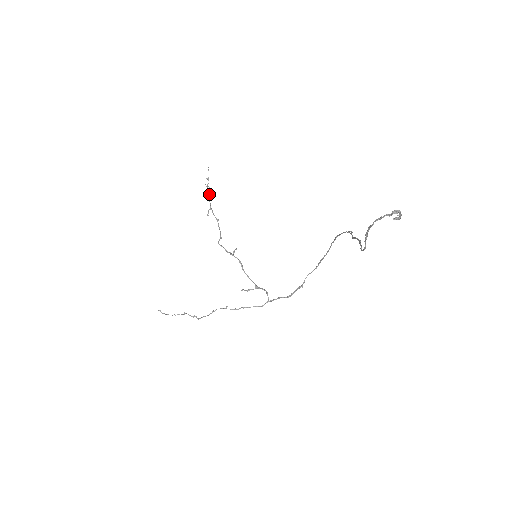
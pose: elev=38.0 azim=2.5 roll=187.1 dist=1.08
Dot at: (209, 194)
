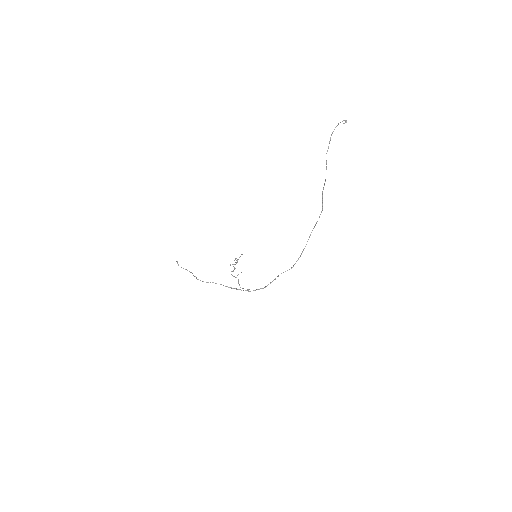
Dot at: occluded
